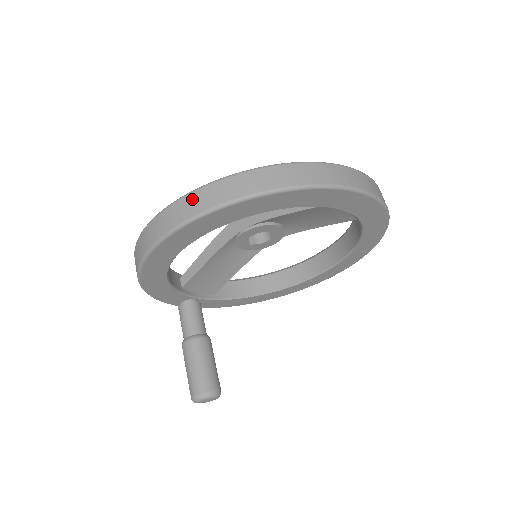
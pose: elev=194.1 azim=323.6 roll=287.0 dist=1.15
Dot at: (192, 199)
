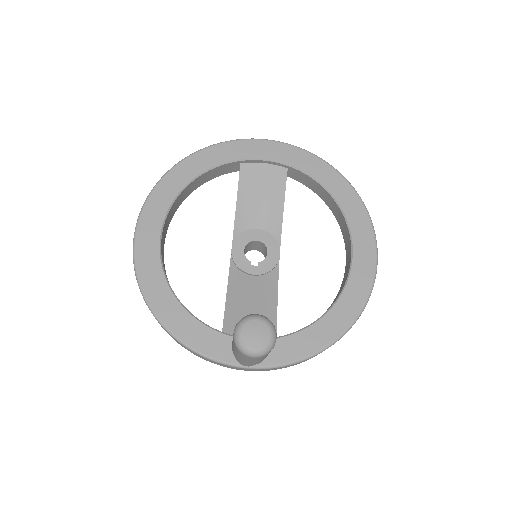
Dot at: occluded
